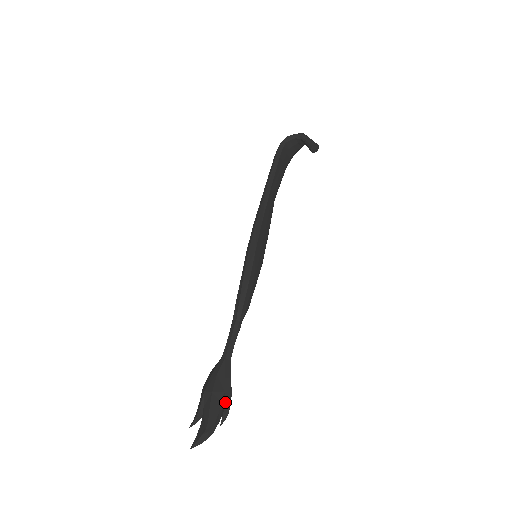
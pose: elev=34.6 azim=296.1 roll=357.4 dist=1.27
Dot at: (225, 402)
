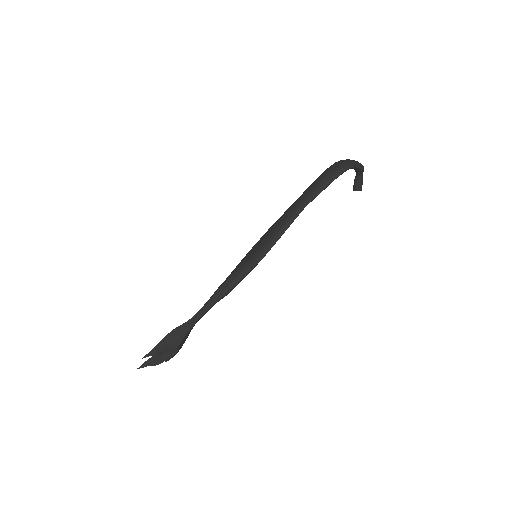
Dot at: occluded
